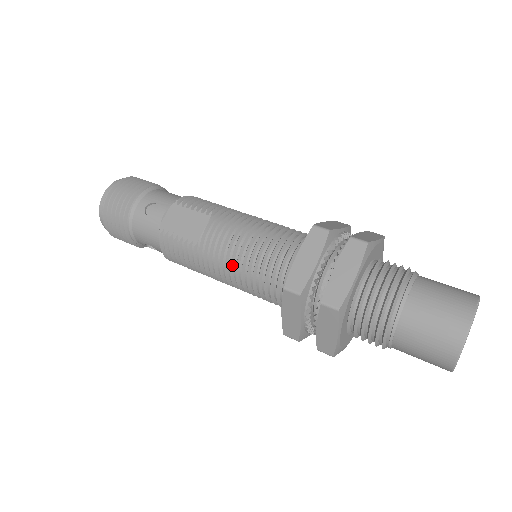
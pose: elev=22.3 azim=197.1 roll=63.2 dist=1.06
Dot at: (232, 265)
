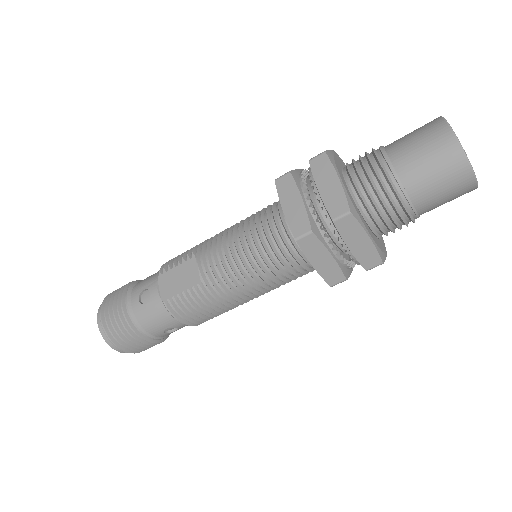
Dot at: (243, 272)
